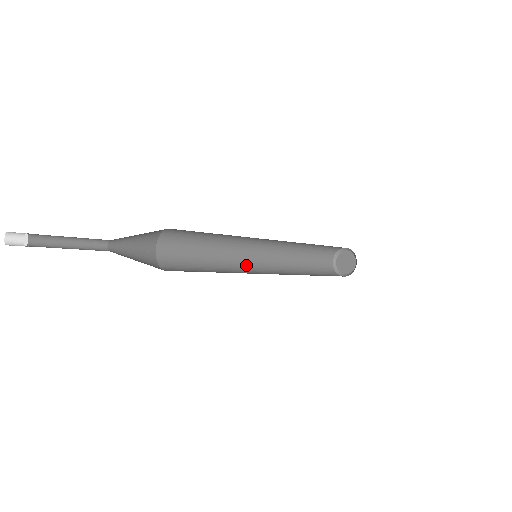
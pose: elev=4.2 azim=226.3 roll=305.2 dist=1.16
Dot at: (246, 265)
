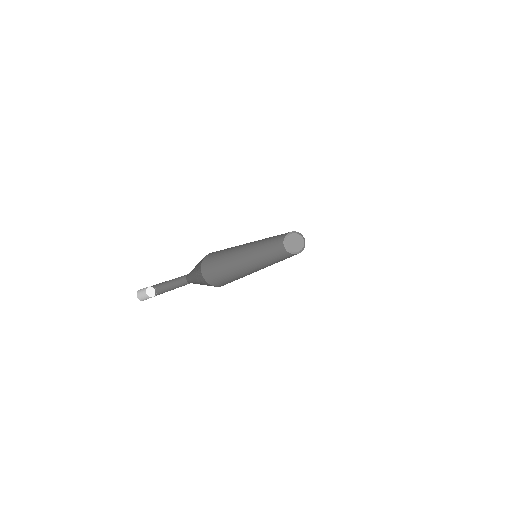
Dot at: (243, 259)
